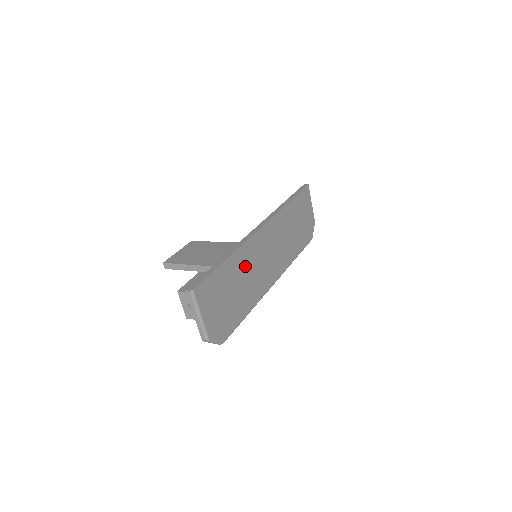
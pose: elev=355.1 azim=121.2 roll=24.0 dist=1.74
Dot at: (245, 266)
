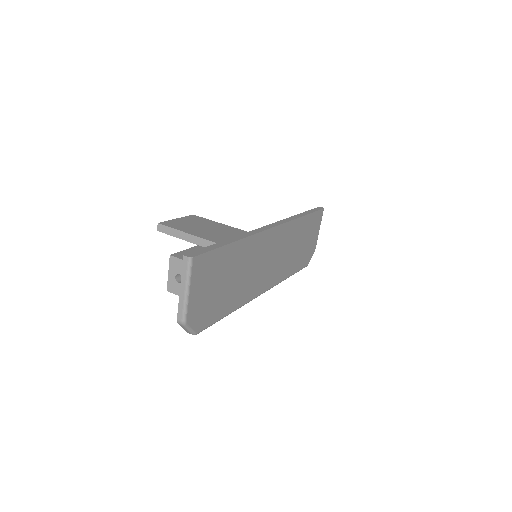
Dot at: (246, 259)
